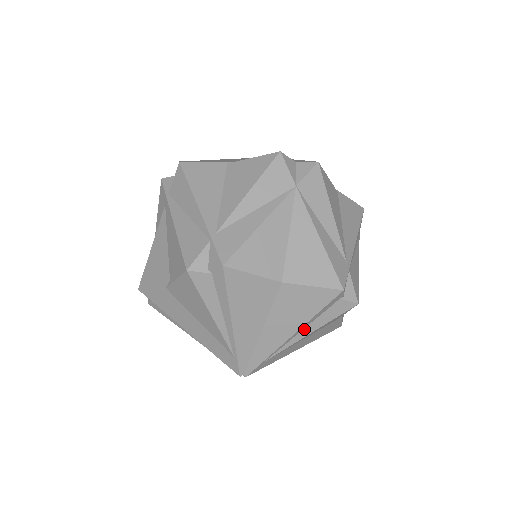
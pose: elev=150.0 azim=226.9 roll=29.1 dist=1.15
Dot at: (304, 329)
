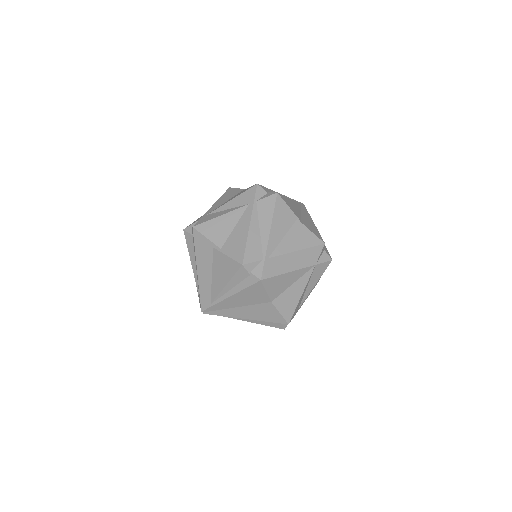
Dot at: (253, 320)
